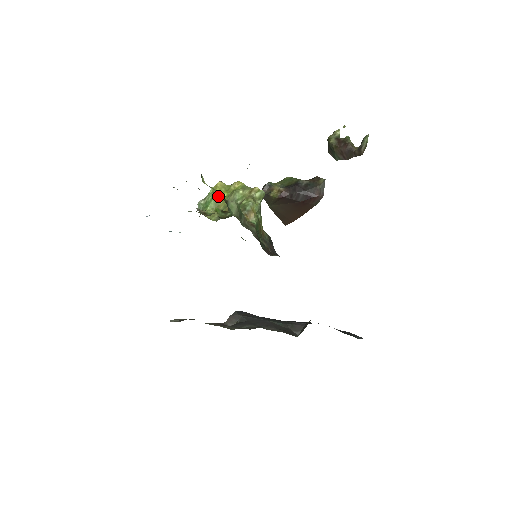
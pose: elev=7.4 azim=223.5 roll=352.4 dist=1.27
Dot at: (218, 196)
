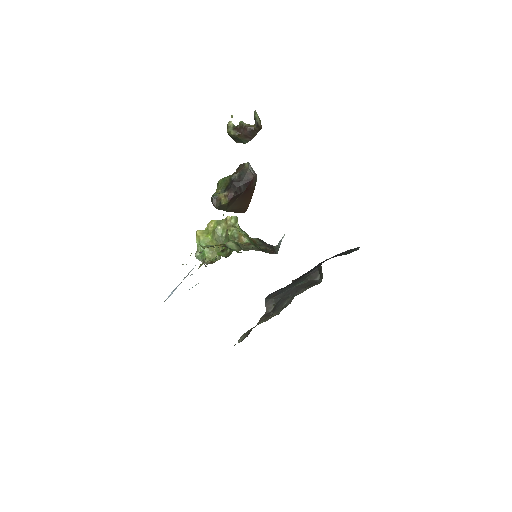
Dot at: (205, 242)
